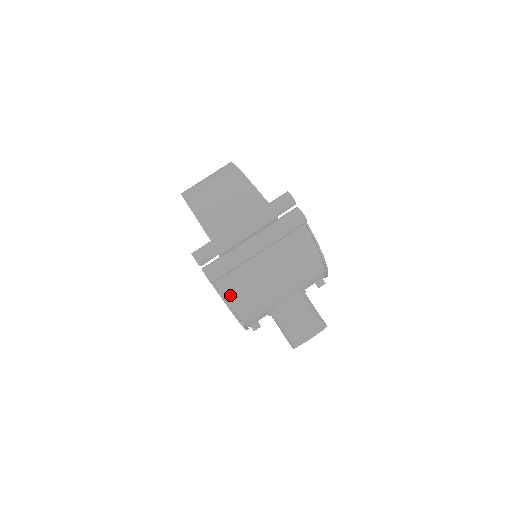
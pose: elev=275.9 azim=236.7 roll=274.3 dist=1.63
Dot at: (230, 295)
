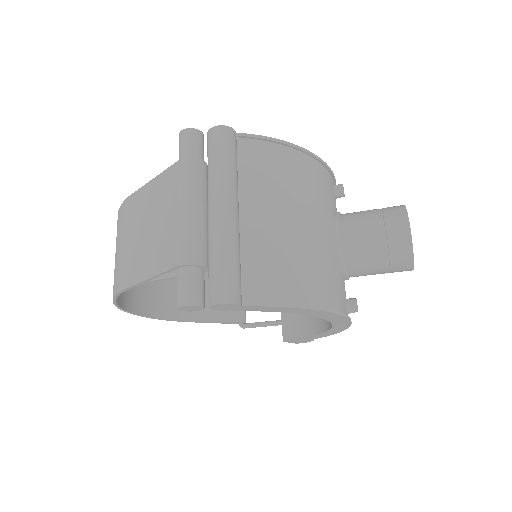
Dot at: (276, 293)
